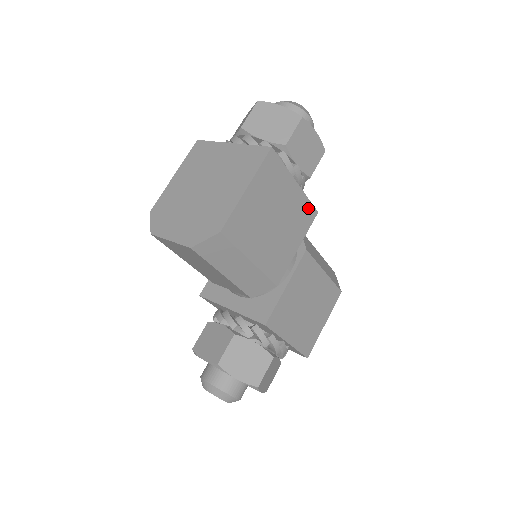
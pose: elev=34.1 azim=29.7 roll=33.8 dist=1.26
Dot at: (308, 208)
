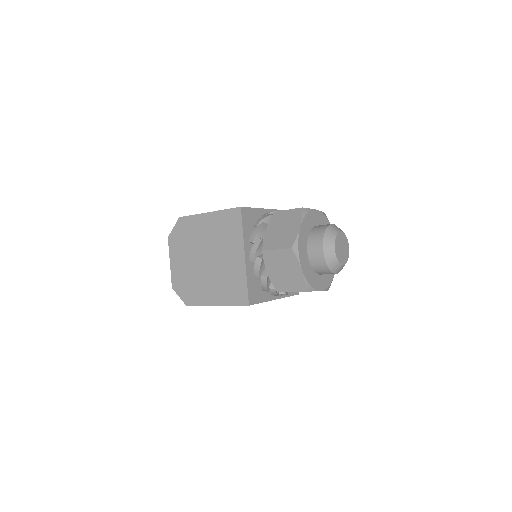
Dot at: occluded
